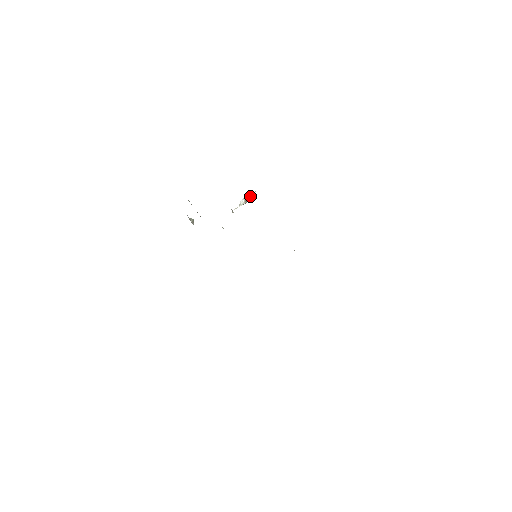
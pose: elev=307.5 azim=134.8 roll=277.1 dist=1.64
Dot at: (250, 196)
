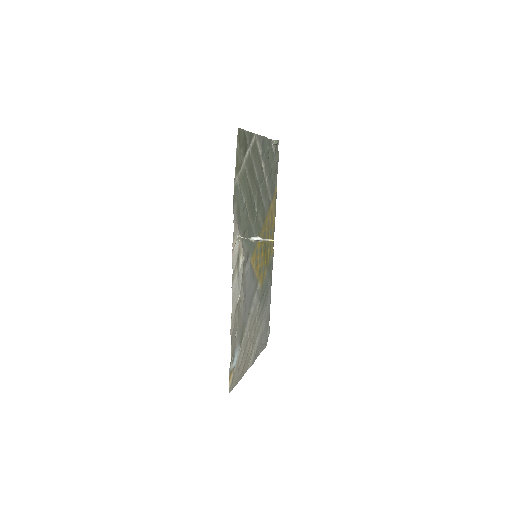
Dot at: (265, 240)
